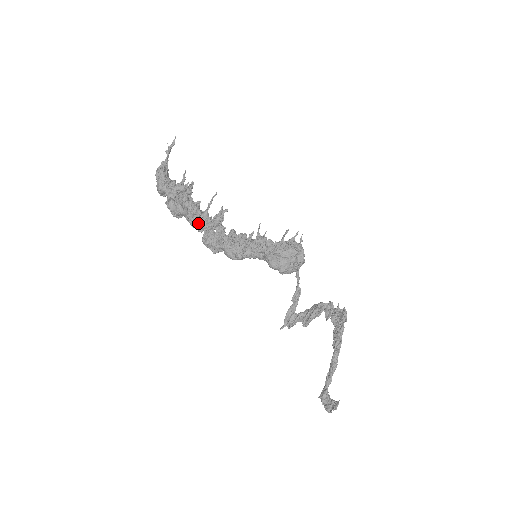
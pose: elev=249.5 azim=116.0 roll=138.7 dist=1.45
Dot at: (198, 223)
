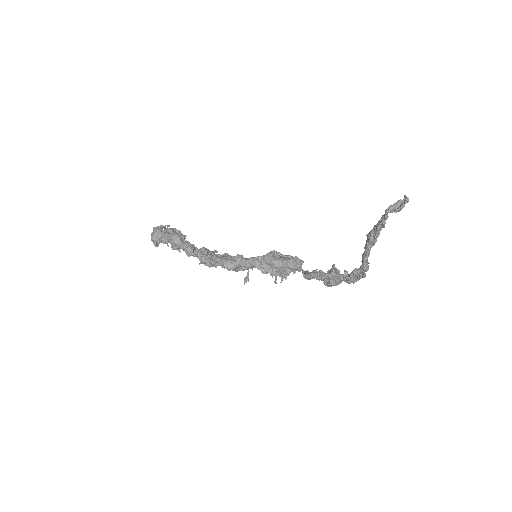
Dot at: (192, 247)
